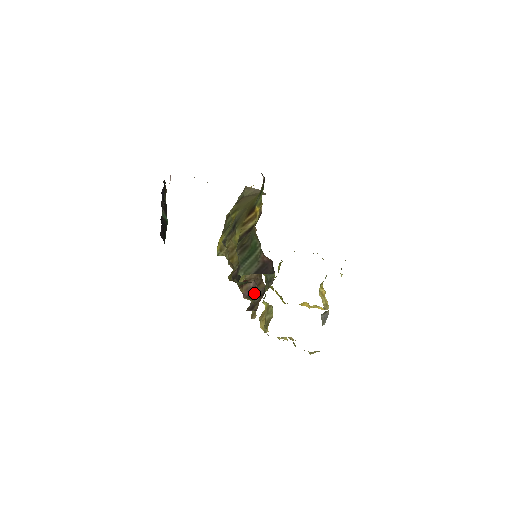
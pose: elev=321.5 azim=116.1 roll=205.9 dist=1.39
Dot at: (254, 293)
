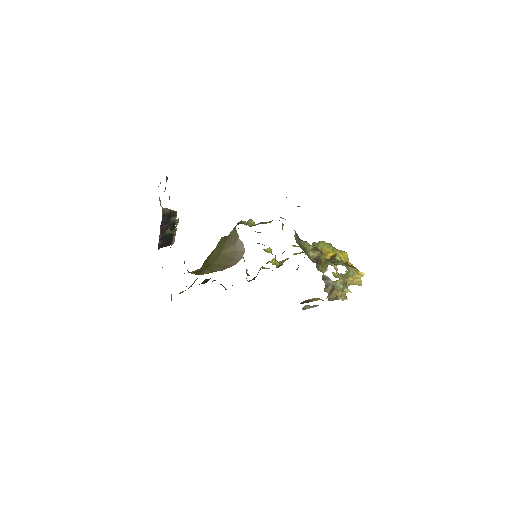
Dot at: occluded
